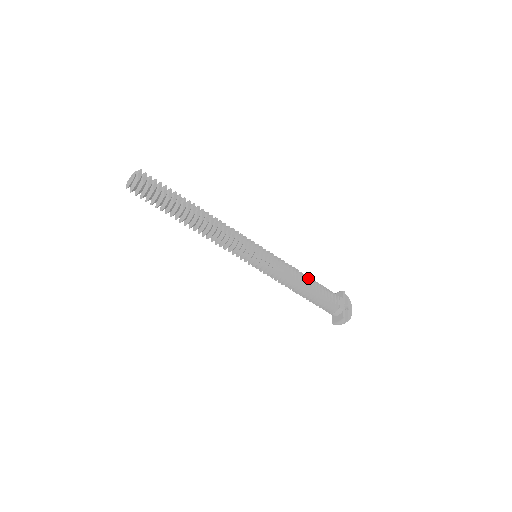
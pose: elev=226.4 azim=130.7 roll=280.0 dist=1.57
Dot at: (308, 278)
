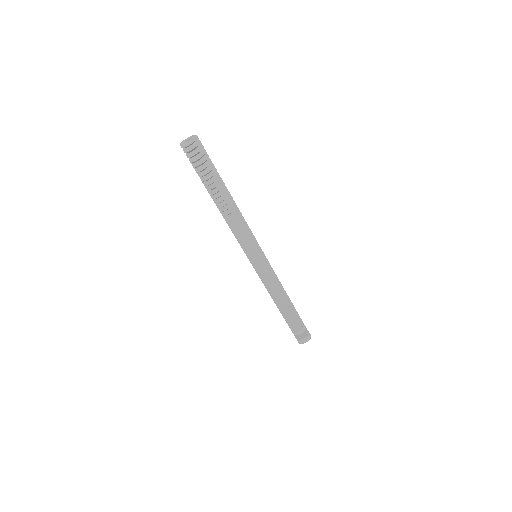
Dot at: occluded
